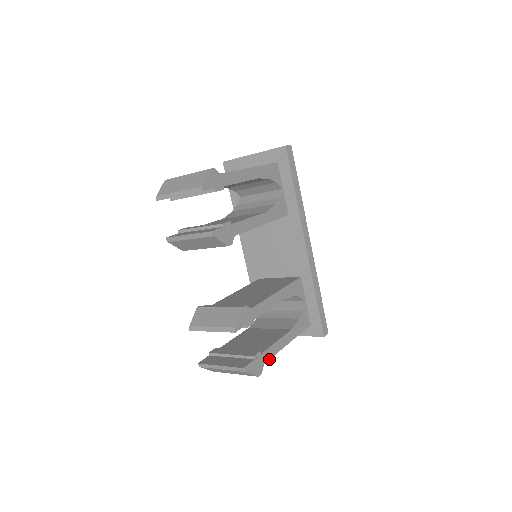
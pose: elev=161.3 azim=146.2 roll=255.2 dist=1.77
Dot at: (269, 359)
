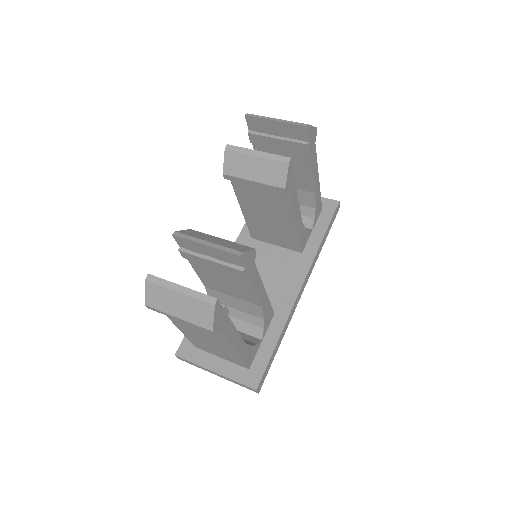
Dot at: (225, 333)
